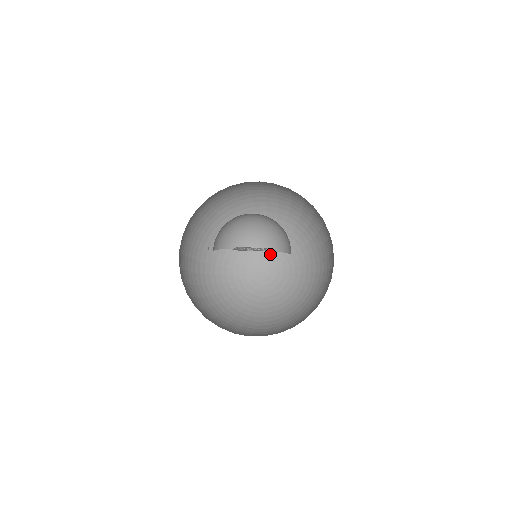
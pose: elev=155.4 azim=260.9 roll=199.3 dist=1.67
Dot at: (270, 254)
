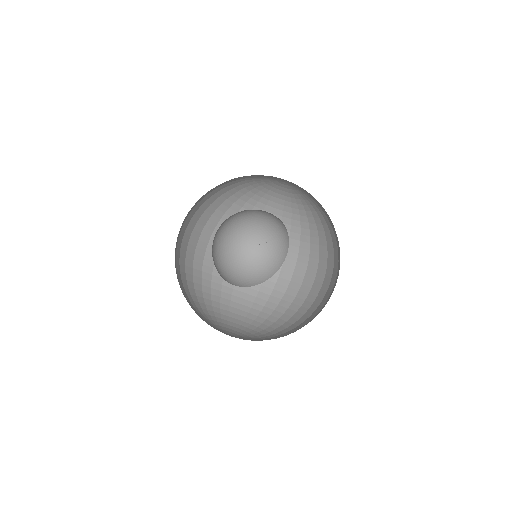
Dot at: (224, 327)
